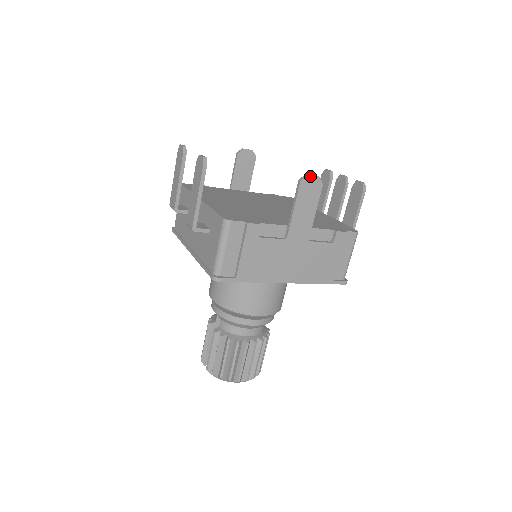
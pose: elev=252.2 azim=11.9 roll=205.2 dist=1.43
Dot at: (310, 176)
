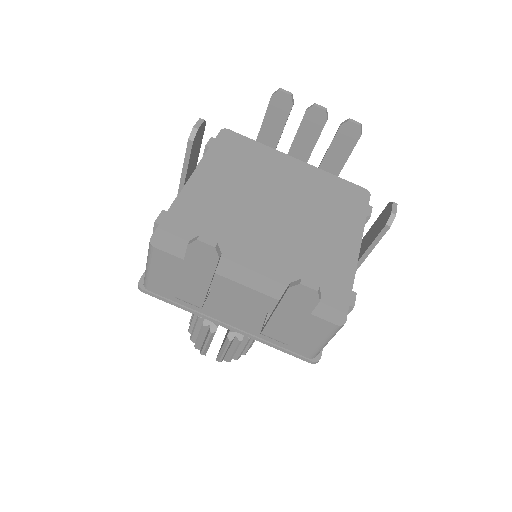
Dot at: (395, 213)
